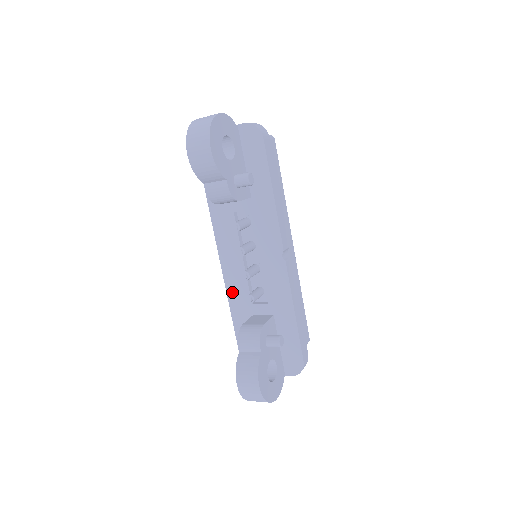
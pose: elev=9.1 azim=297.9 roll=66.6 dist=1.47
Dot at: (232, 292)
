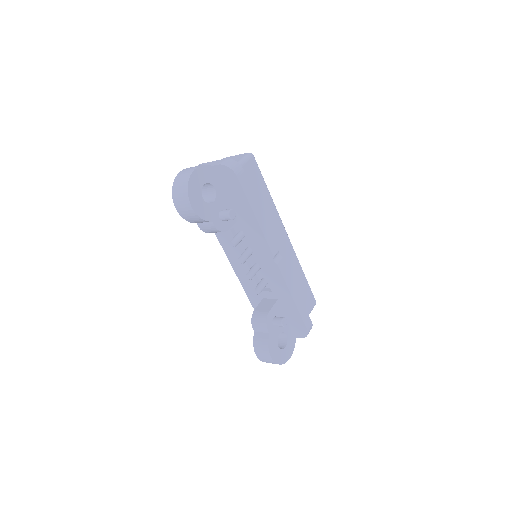
Dot at: (244, 282)
